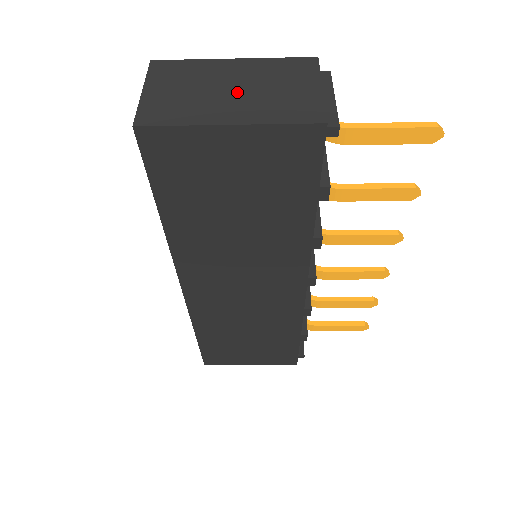
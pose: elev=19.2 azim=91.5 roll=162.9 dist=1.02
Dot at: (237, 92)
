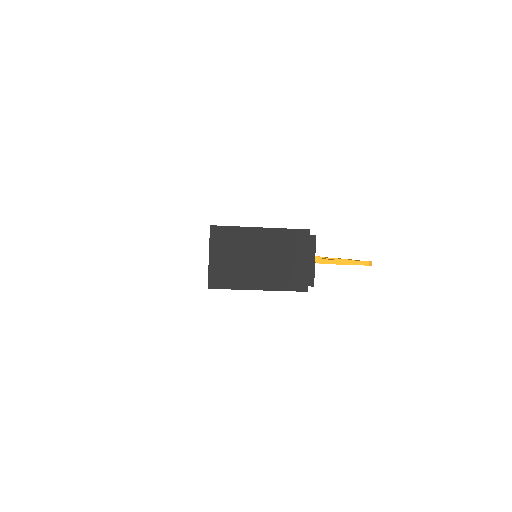
Dot at: (262, 262)
